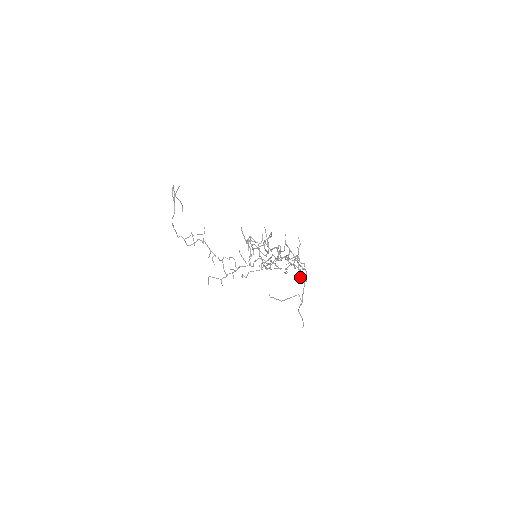
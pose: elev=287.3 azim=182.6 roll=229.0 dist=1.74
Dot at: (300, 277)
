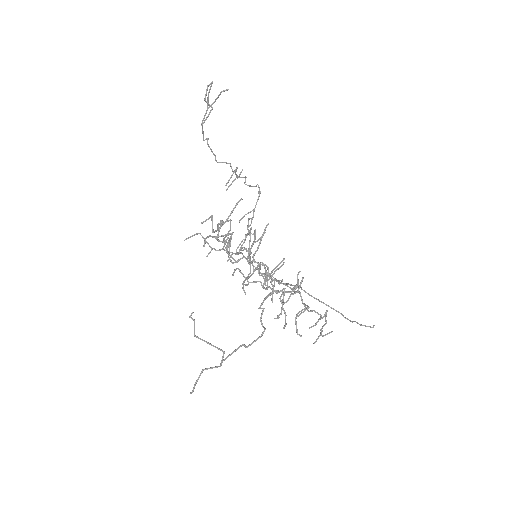
Dot at: (315, 341)
